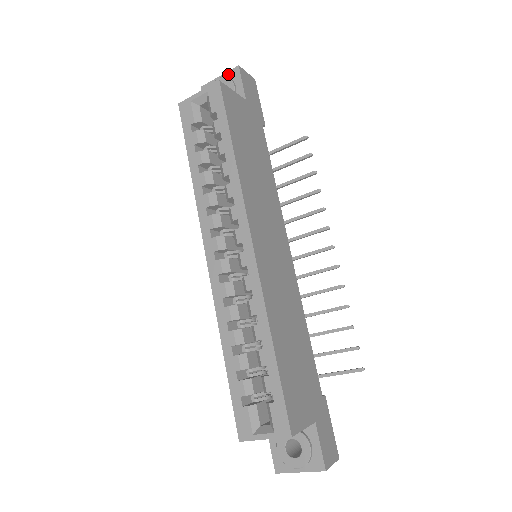
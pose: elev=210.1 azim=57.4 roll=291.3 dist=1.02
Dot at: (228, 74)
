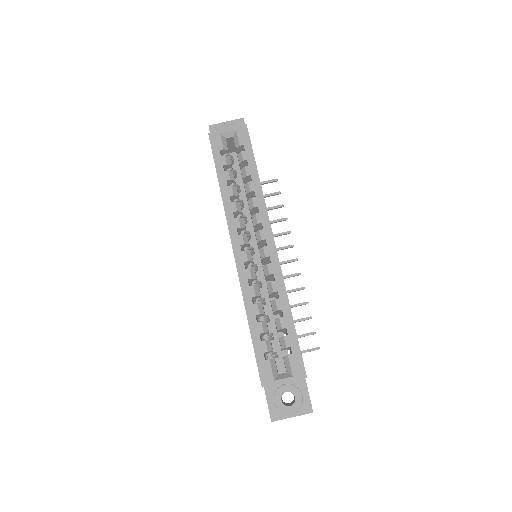
Dot at: (234, 122)
